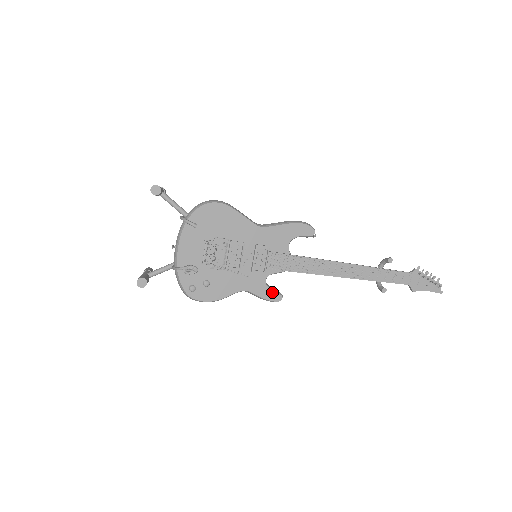
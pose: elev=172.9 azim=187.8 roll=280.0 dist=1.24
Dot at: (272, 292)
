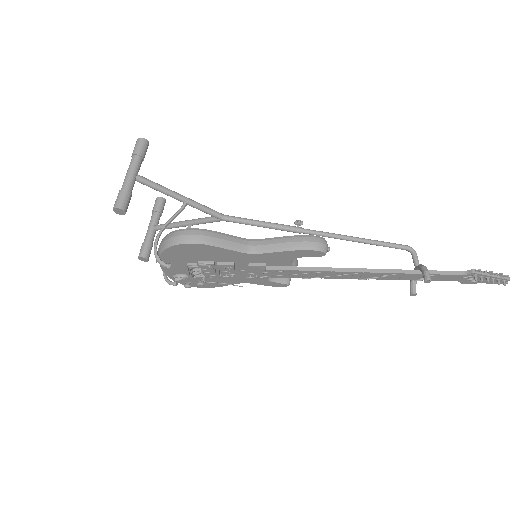
Dot at: (276, 283)
